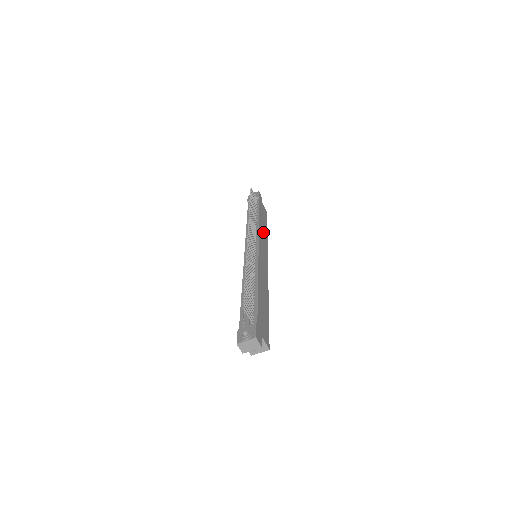
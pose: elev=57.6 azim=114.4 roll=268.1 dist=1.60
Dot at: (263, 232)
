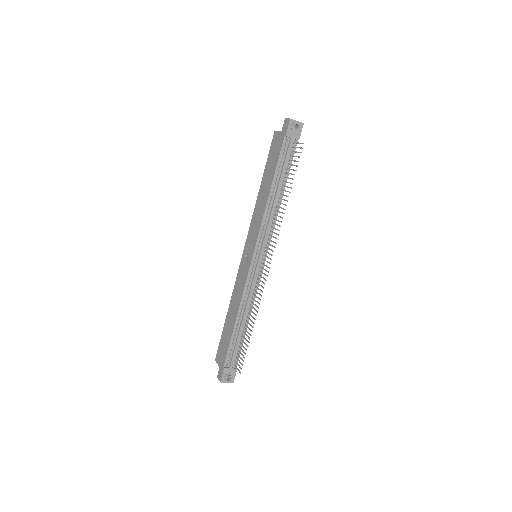
Dot at: occluded
